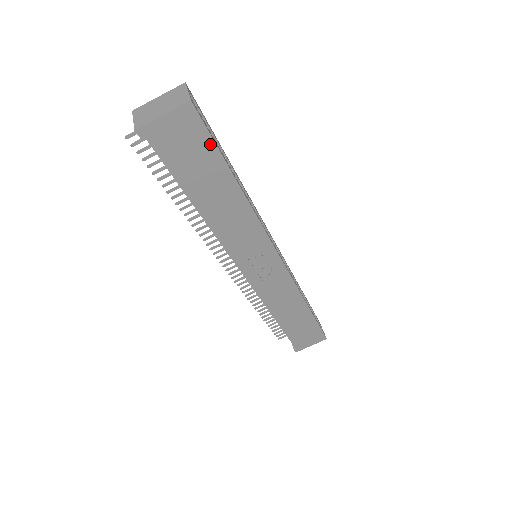
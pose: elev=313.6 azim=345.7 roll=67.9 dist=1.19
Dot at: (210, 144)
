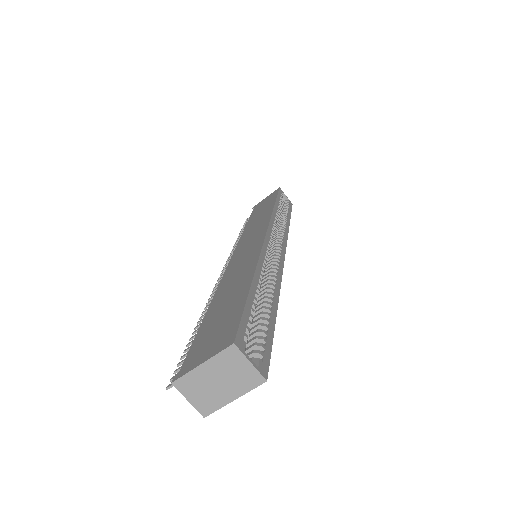
Dot at: occluded
